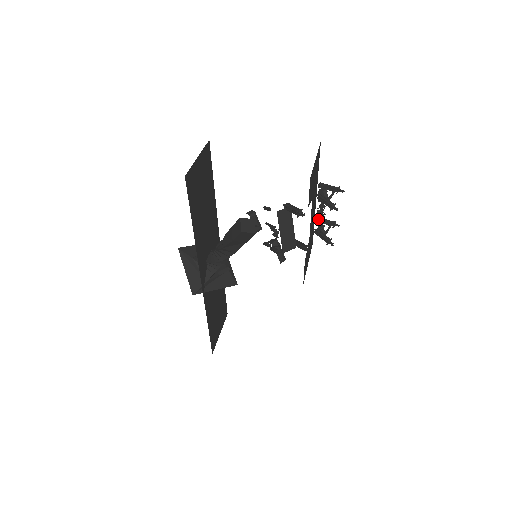
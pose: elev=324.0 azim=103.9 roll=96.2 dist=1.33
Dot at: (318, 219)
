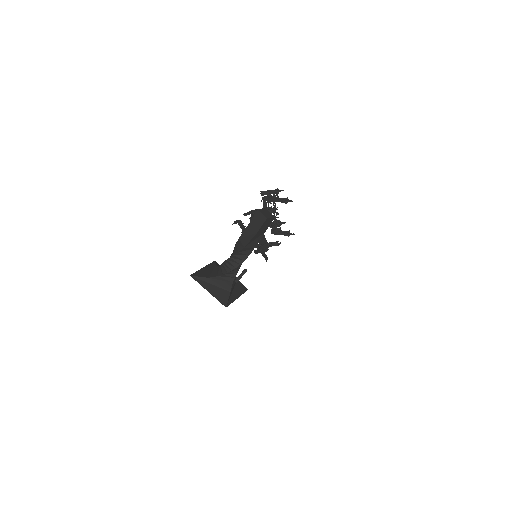
Dot at: occluded
